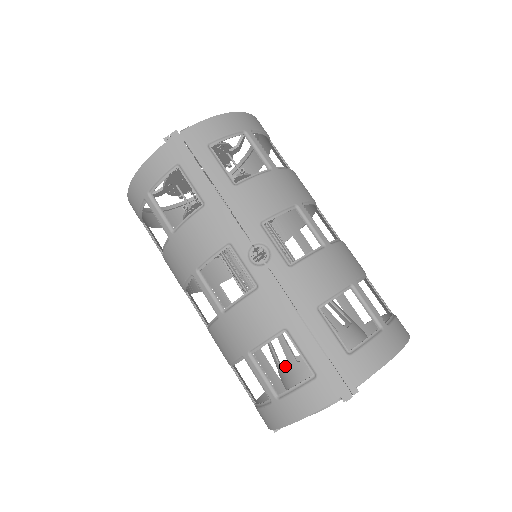
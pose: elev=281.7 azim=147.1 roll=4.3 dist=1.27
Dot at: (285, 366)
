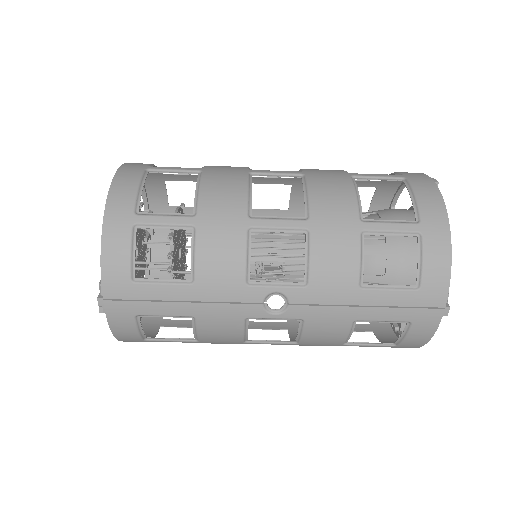
Dot at: occluded
